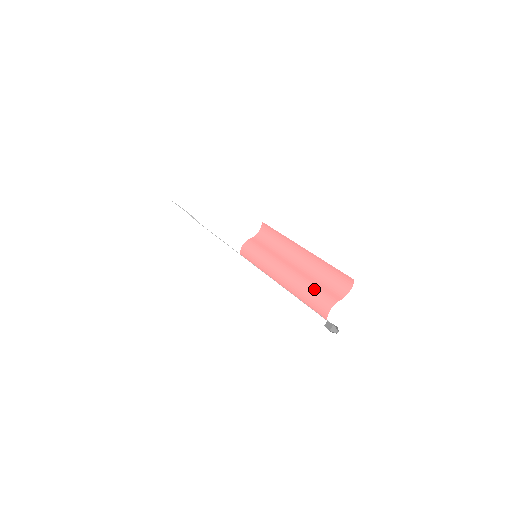
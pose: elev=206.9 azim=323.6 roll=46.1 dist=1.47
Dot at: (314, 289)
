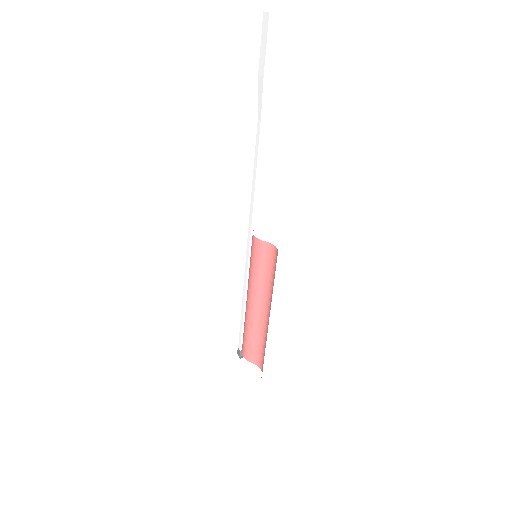
Dot at: (248, 339)
